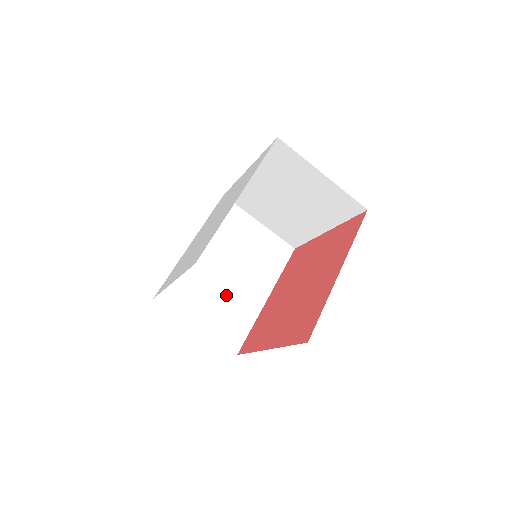
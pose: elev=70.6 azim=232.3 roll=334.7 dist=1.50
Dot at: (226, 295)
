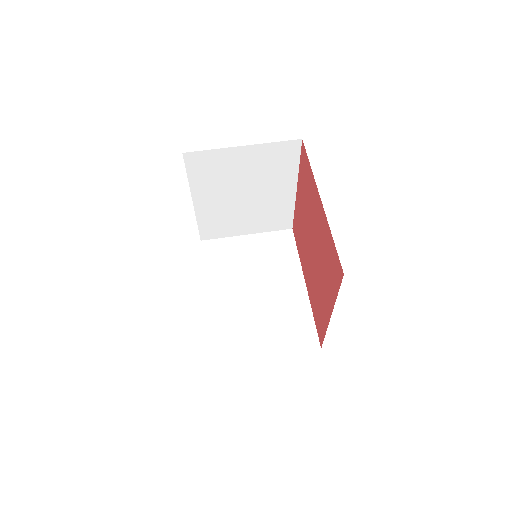
Dot at: (269, 311)
